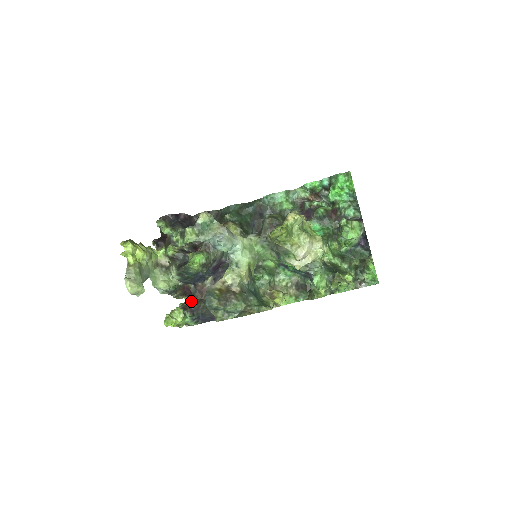
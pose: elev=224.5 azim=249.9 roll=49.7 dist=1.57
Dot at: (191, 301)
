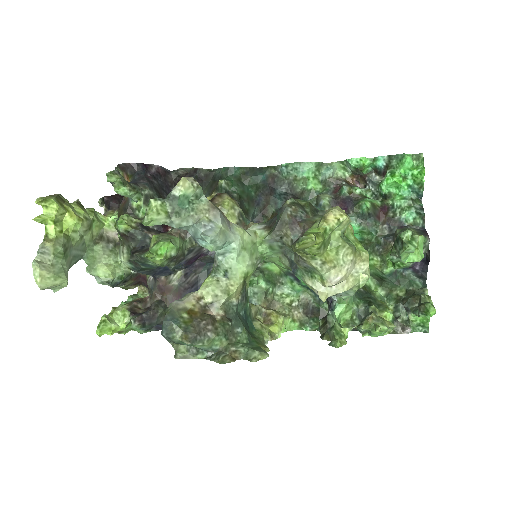
Dot at: (145, 300)
